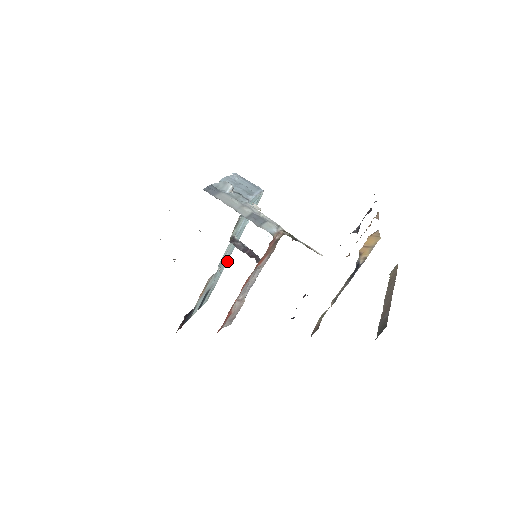
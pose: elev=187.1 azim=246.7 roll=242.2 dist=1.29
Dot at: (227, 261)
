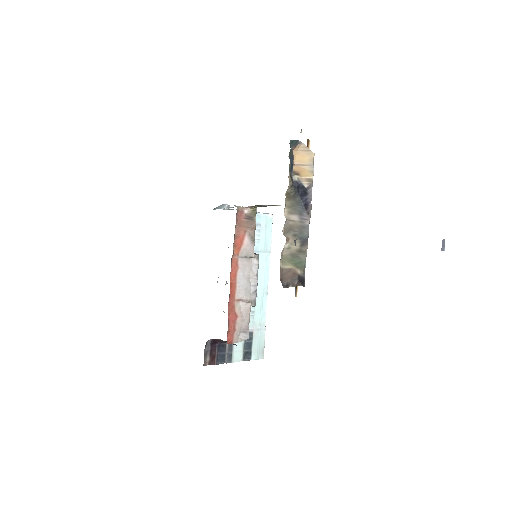
Dot at: (266, 301)
